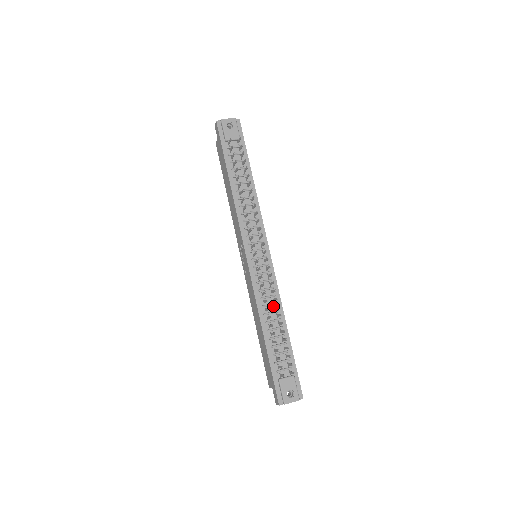
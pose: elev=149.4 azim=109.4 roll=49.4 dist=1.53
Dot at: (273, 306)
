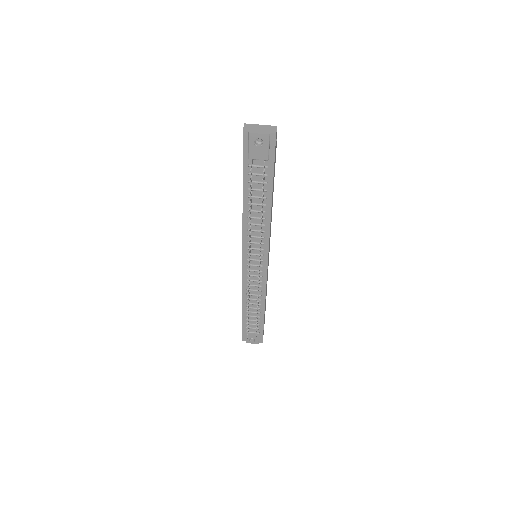
Dot at: occluded
